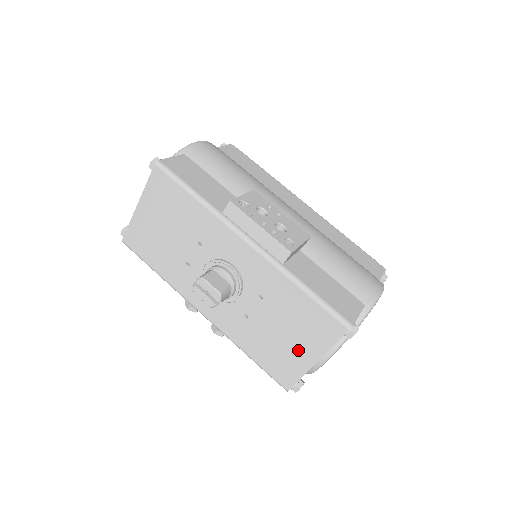
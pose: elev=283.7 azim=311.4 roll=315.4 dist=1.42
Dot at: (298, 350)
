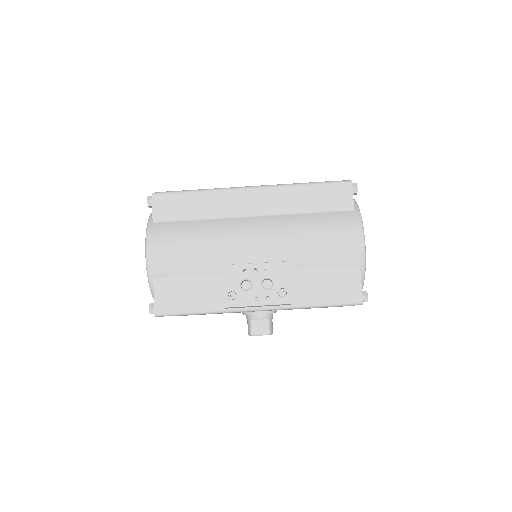
Dot at: occluded
